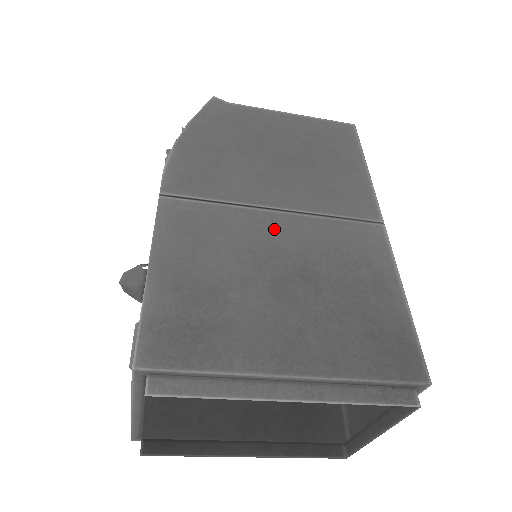
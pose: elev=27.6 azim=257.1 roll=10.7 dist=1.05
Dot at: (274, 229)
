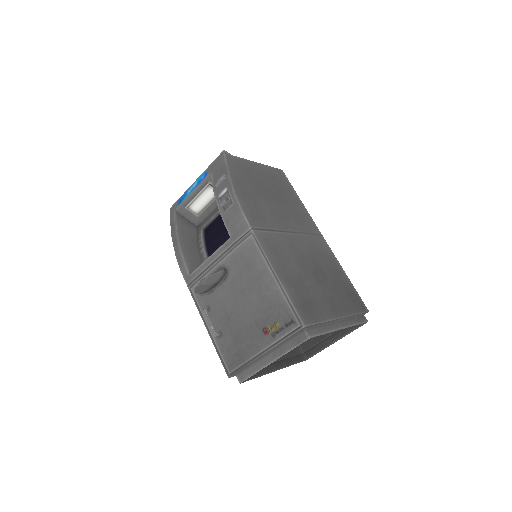
Dot at: (297, 245)
